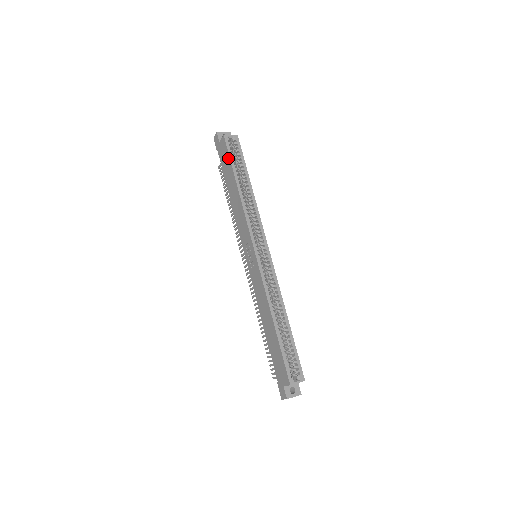
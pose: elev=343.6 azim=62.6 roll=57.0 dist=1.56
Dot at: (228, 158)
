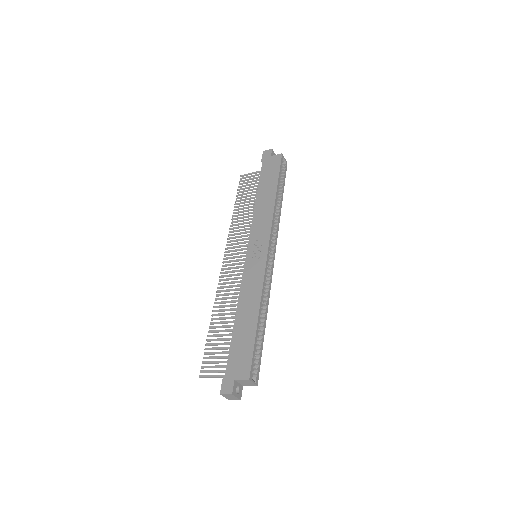
Dot at: (277, 170)
